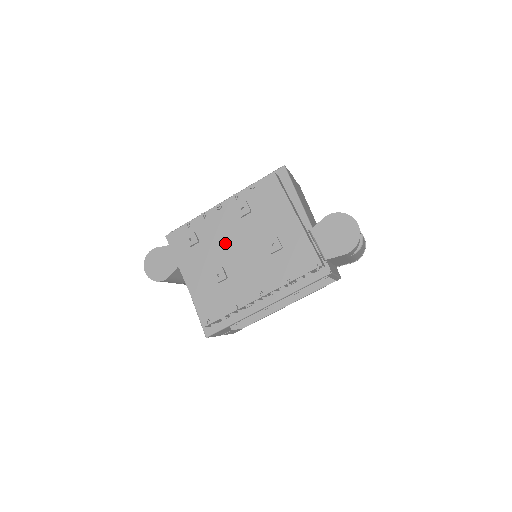
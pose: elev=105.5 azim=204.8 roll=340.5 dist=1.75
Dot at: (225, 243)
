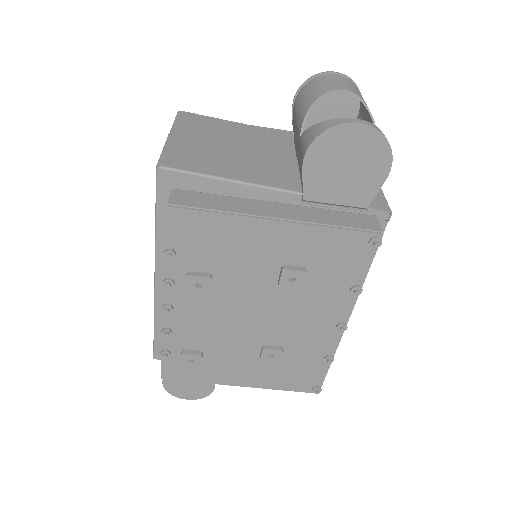
Dot at: (231, 327)
